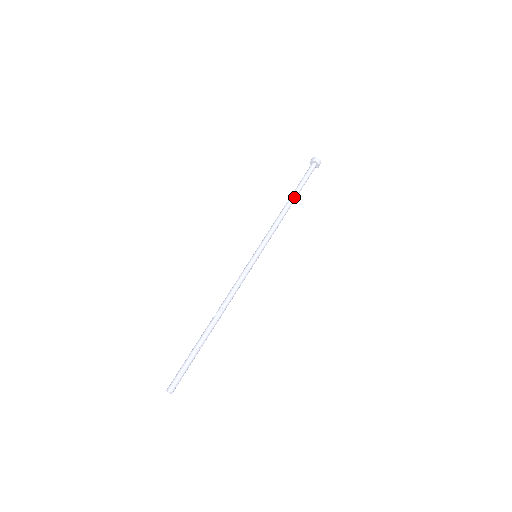
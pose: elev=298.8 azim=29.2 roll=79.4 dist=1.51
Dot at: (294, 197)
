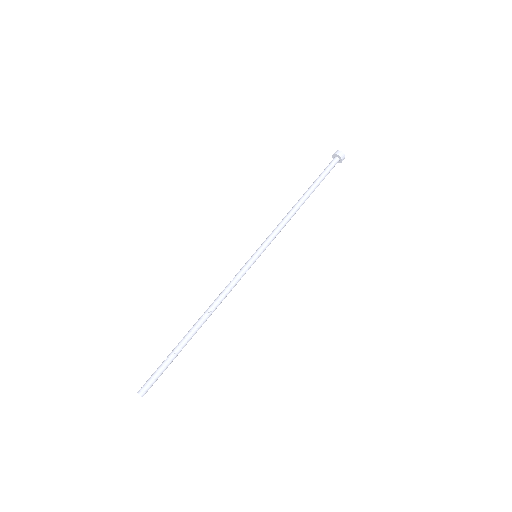
Dot at: (309, 194)
